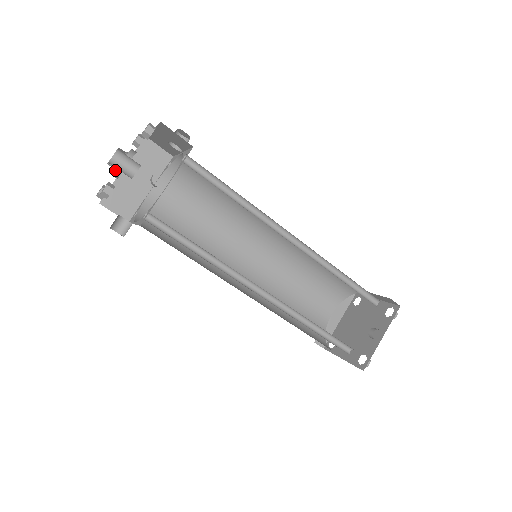
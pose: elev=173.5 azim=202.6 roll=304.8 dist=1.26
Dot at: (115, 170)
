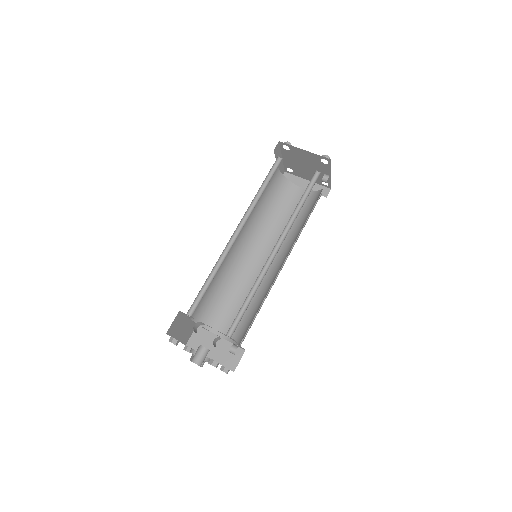
Dot at: occluded
